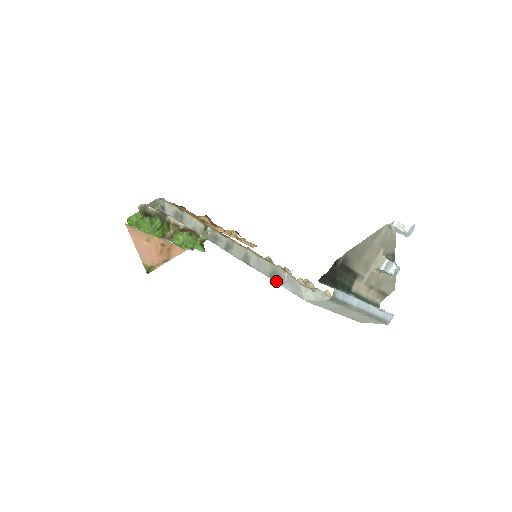
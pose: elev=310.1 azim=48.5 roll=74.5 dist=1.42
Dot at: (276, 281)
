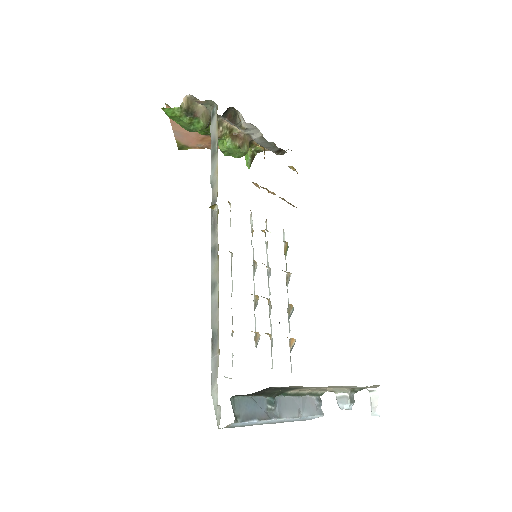
Dot at: (212, 344)
